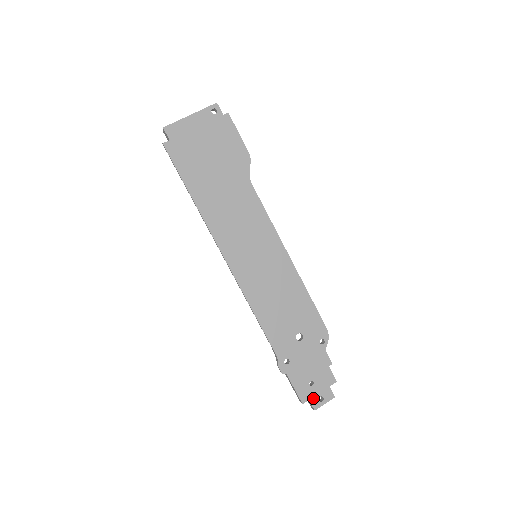
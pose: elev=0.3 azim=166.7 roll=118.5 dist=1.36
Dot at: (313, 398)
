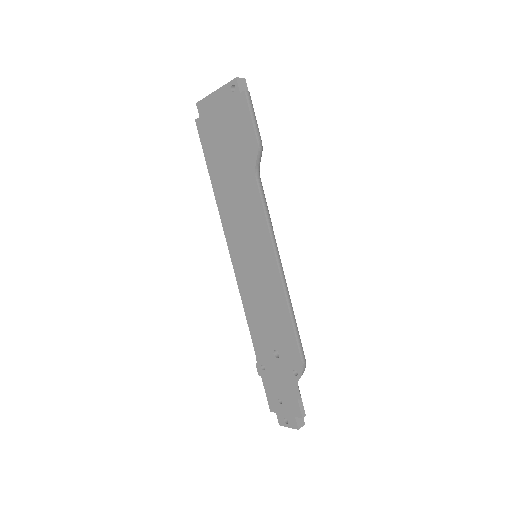
Dot at: (279, 414)
